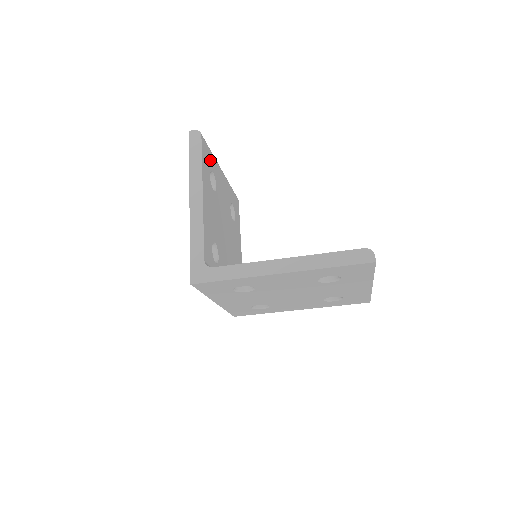
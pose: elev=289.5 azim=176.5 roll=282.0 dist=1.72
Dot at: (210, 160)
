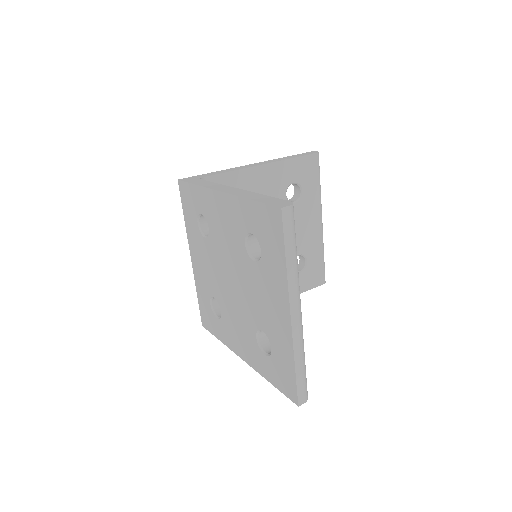
Dot at: (309, 182)
